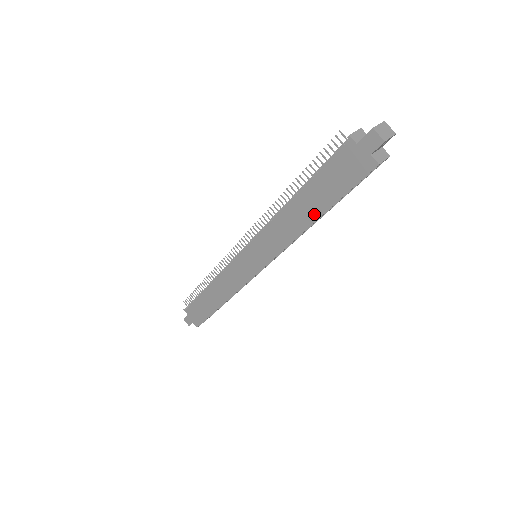
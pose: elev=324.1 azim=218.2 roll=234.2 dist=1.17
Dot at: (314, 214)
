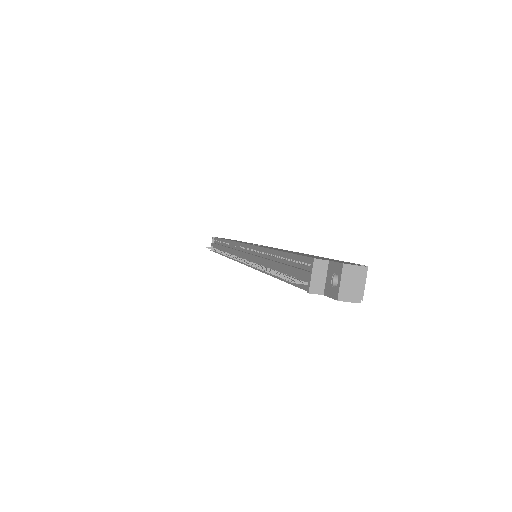
Dot at: occluded
